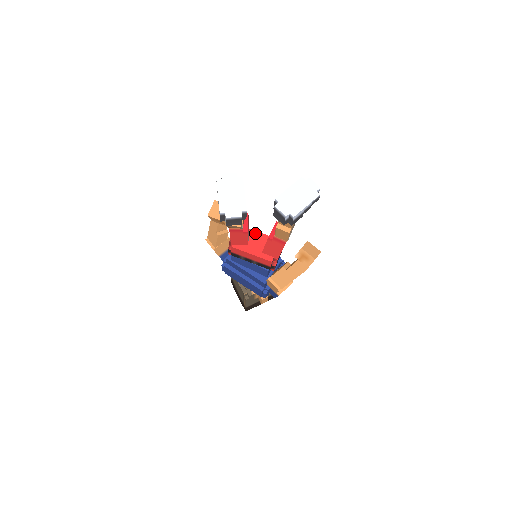
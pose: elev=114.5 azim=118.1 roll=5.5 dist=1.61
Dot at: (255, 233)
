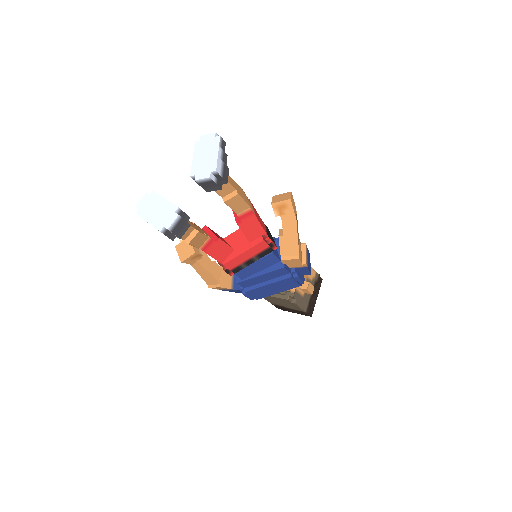
Dot at: (231, 236)
